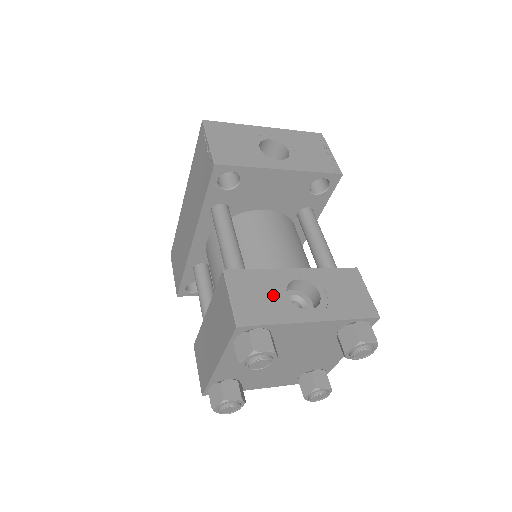
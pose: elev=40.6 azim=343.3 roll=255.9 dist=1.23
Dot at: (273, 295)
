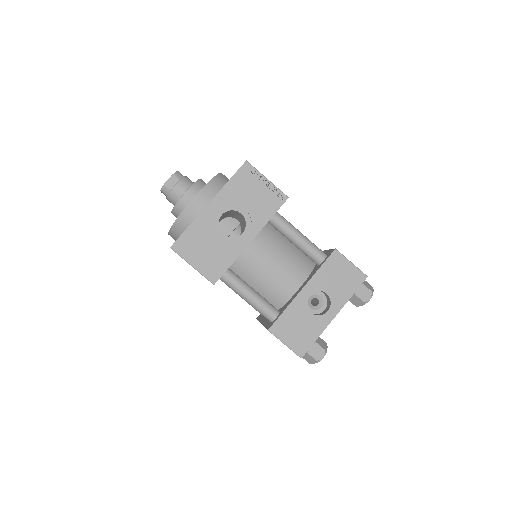
Dot at: (304, 321)
